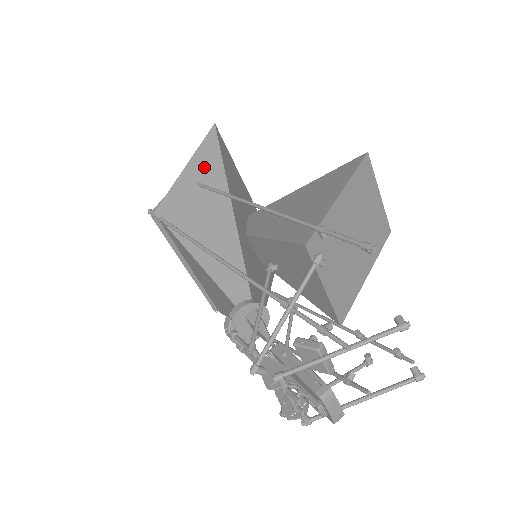
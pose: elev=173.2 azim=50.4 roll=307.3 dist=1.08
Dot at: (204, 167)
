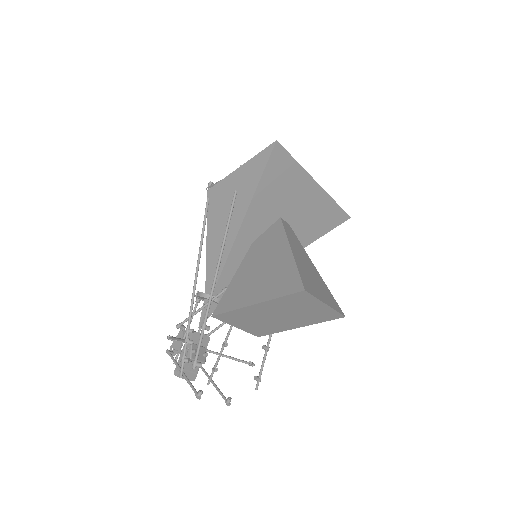
Dot at: (246, 180)
